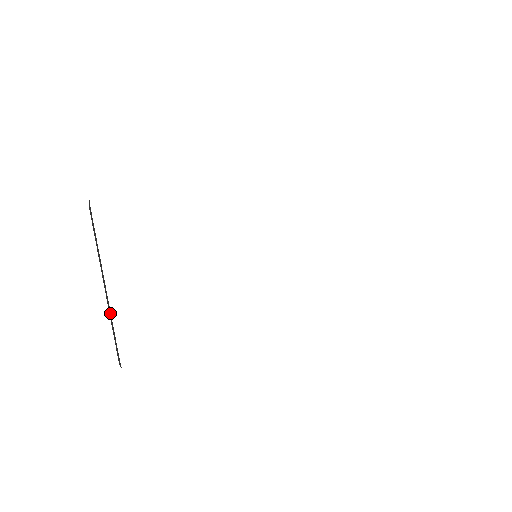
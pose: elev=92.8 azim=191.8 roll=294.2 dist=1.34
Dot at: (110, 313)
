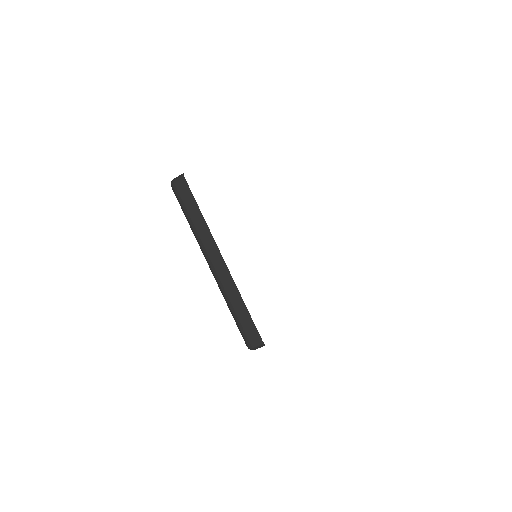
Dot at: (234, 289)
